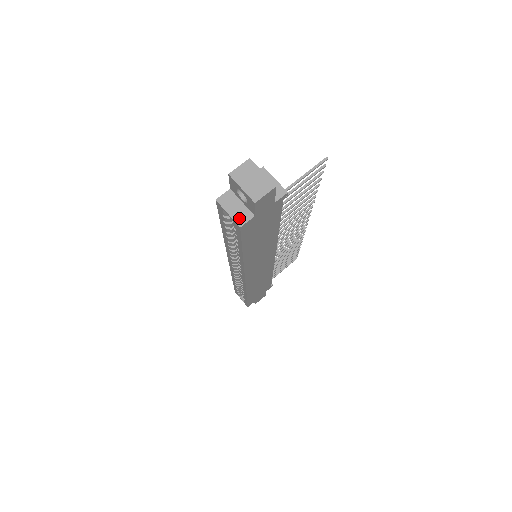
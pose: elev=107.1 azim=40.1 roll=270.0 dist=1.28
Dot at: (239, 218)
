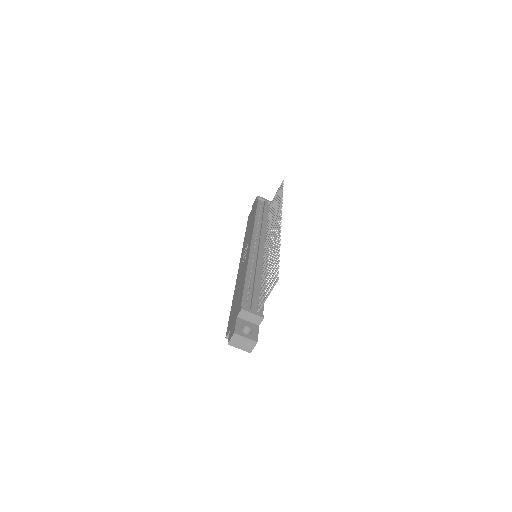
Dot at: occluded
